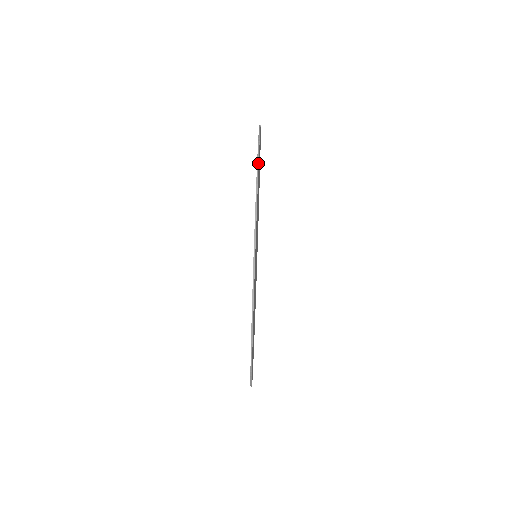
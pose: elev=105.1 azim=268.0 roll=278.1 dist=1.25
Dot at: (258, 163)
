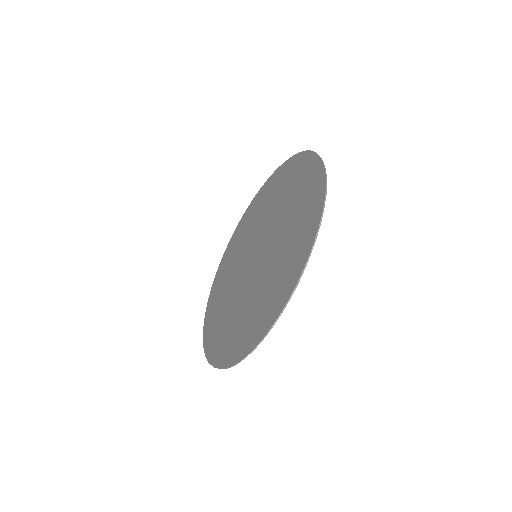
Dot at: (321, 221)
